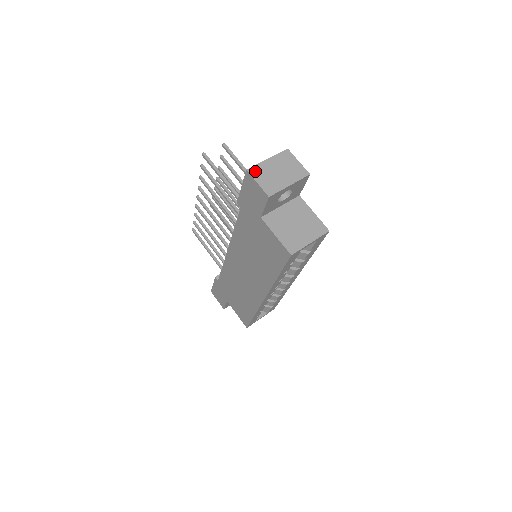
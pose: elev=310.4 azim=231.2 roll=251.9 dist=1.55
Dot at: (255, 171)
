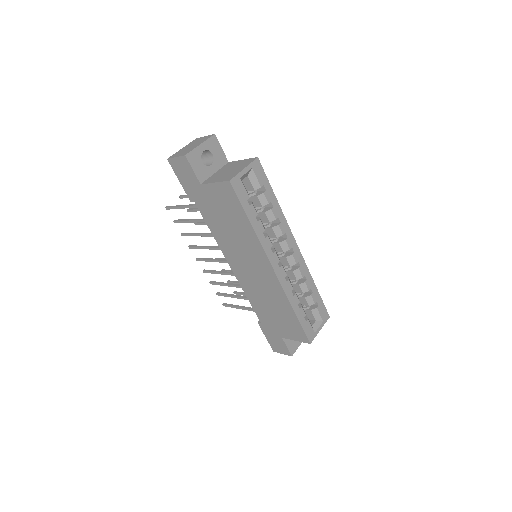
Dot at: (173, 156)
